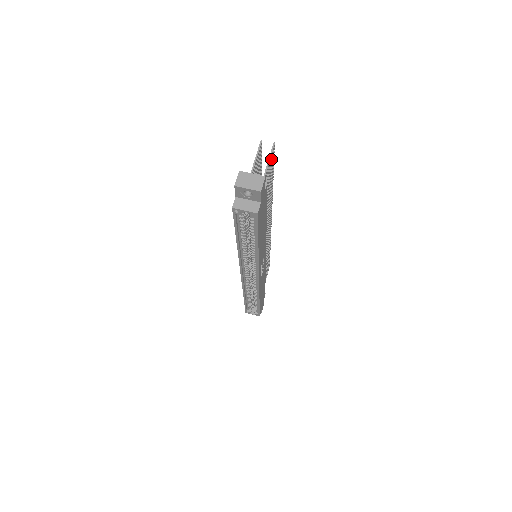
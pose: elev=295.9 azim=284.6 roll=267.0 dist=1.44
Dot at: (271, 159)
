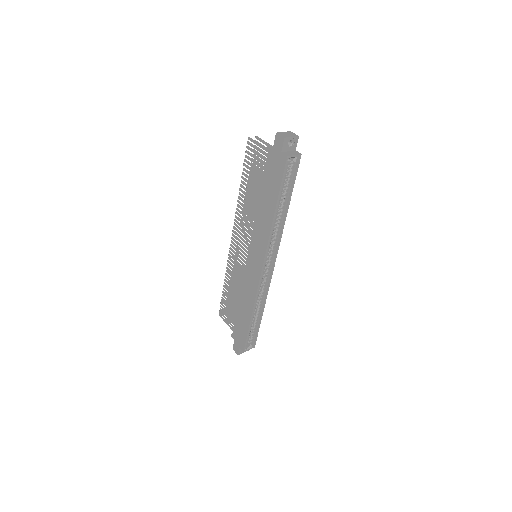
Dot at: occluded
